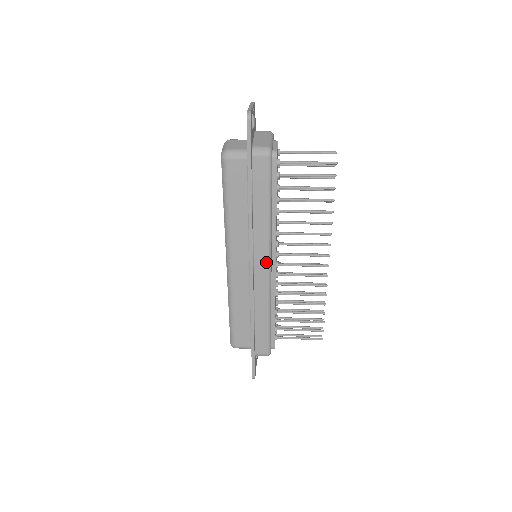
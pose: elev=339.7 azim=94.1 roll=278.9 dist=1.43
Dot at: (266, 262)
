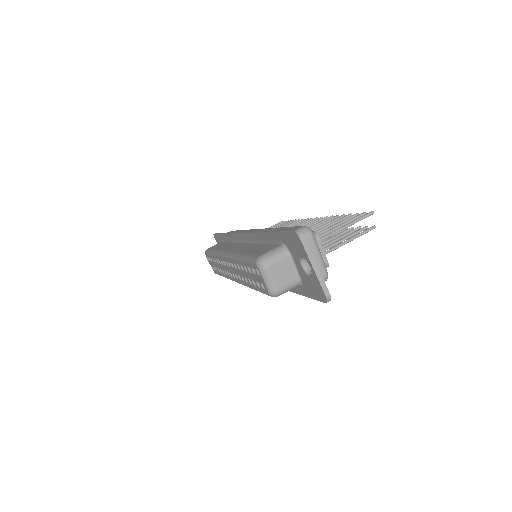
Dot at: occluded
